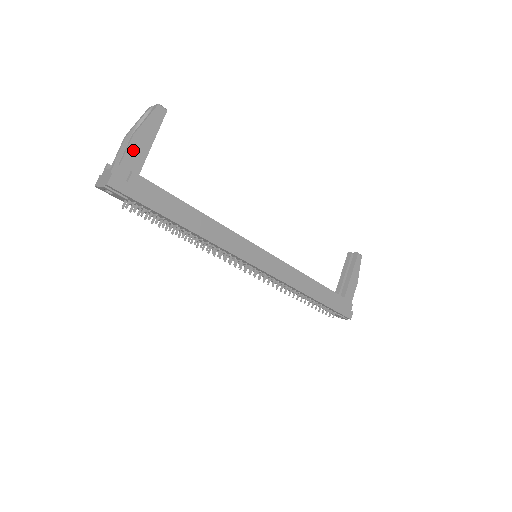
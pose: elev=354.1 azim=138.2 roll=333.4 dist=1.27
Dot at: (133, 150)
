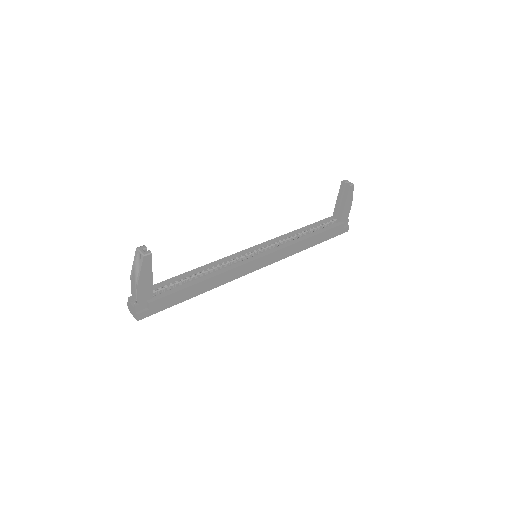
Dot at: (142, 291)
